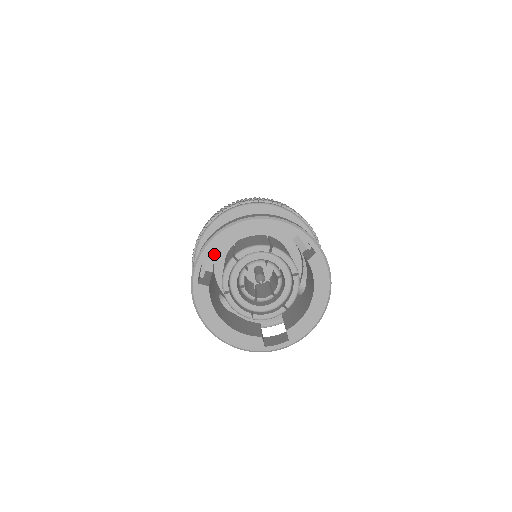
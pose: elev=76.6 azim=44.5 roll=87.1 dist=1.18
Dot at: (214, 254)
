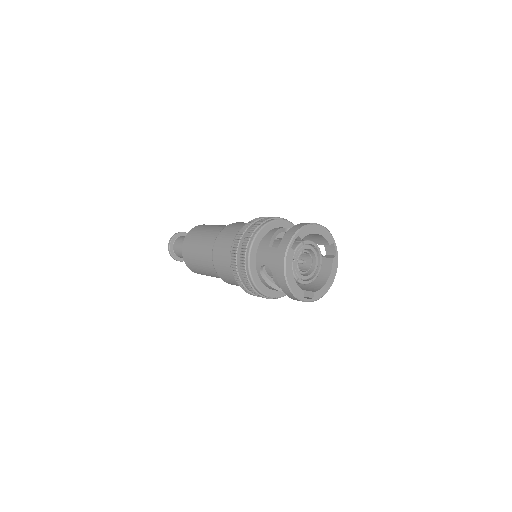
Dot at: (303, 235)
